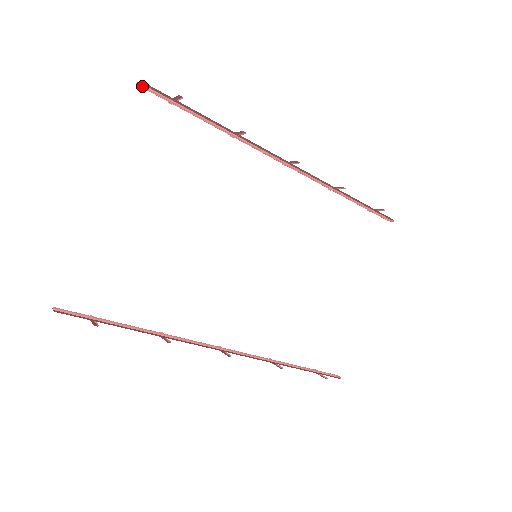
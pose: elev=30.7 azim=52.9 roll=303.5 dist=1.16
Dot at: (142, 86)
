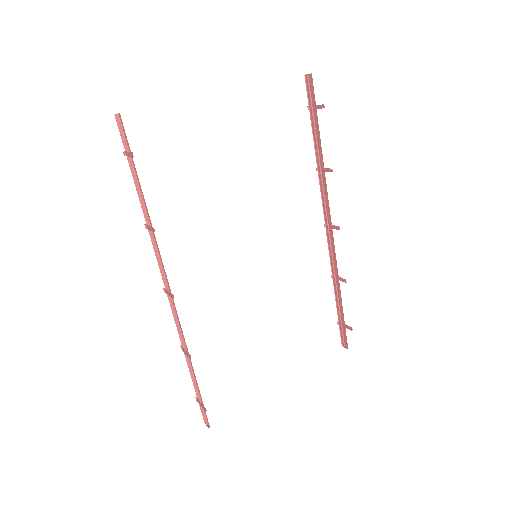
Dot at: (308, 78)
